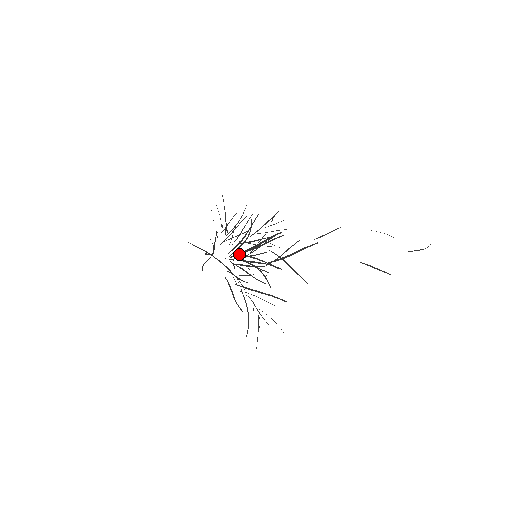
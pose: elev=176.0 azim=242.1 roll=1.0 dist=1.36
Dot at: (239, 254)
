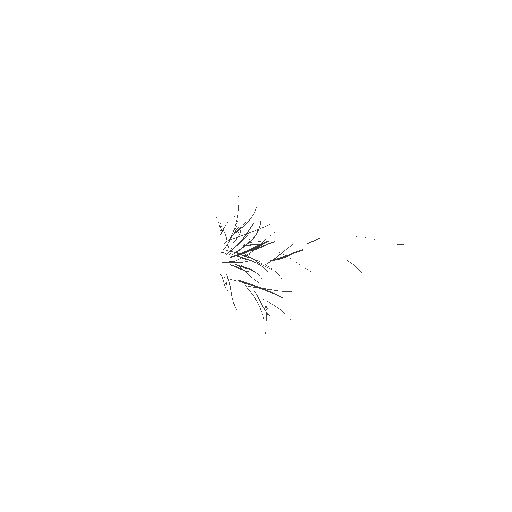
Dot at: (237, 255)
